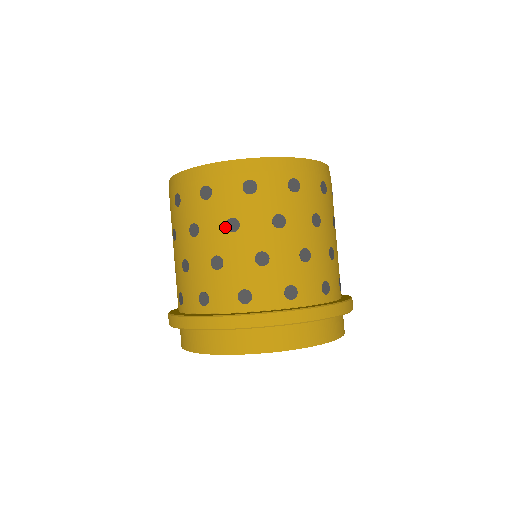
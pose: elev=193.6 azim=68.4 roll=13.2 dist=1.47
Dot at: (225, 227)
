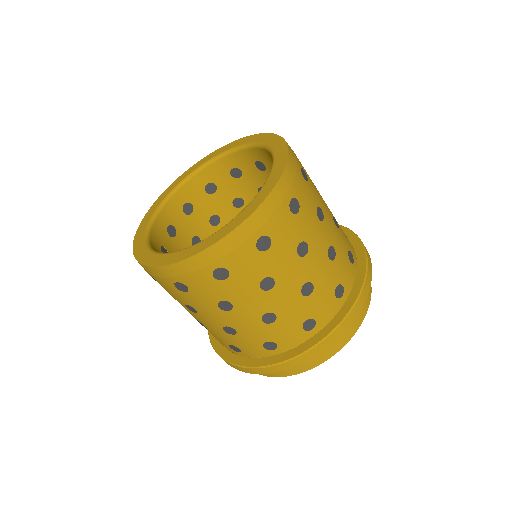
Dot at: (219, 309)
